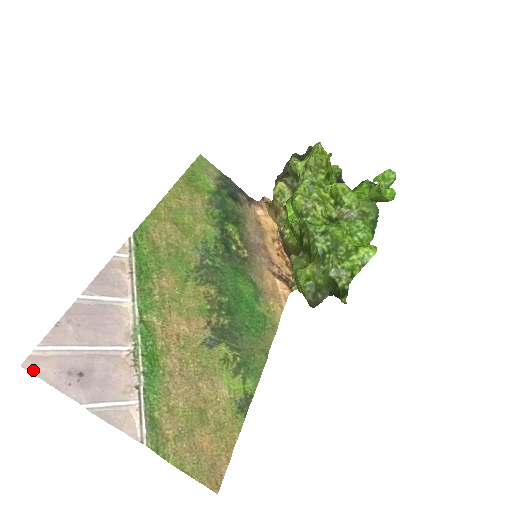
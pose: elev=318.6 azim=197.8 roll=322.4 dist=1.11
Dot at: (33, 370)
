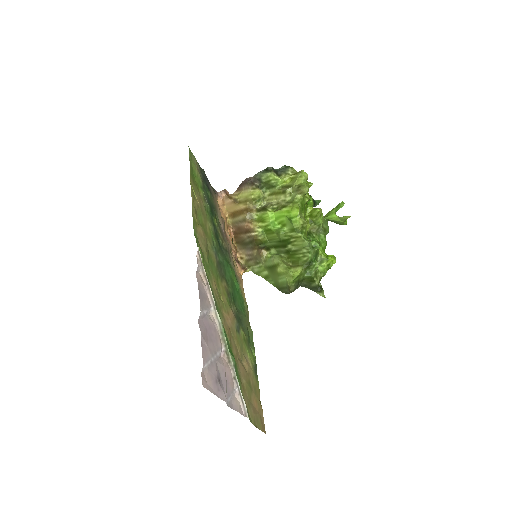
Dot at: (207, 387)
